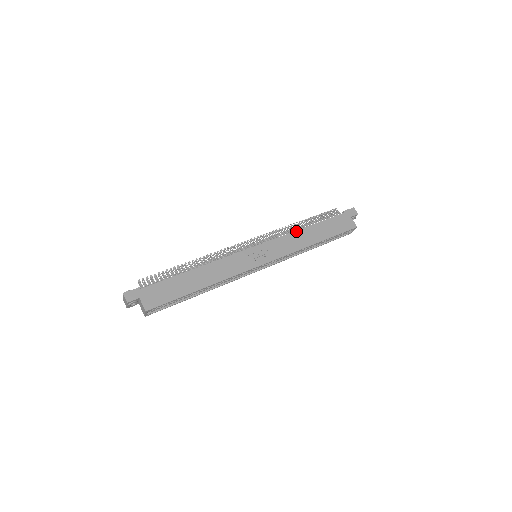
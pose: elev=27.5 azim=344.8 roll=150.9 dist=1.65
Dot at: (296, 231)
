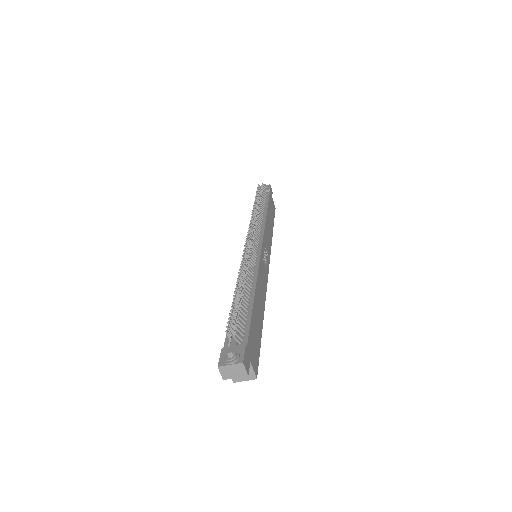
Dot at: (266, 219)
